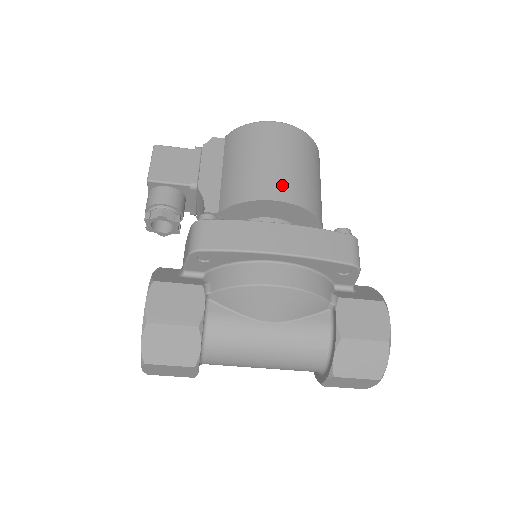
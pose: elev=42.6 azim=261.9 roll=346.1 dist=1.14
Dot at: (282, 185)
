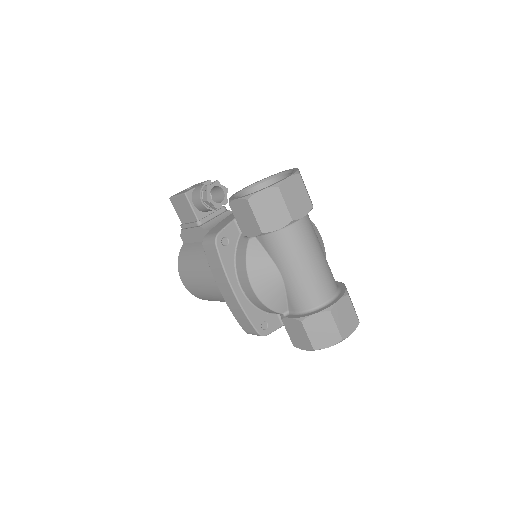
Dot at: occluded
